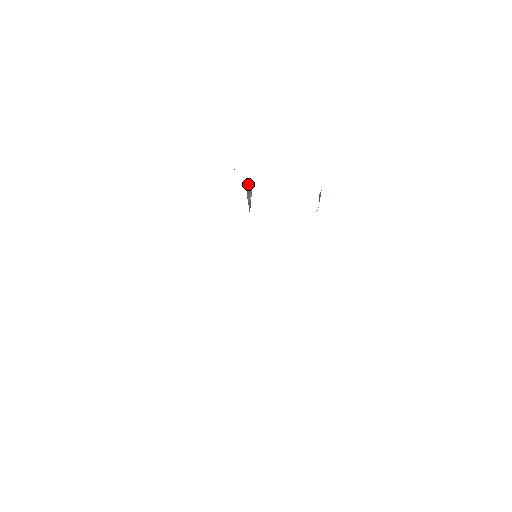
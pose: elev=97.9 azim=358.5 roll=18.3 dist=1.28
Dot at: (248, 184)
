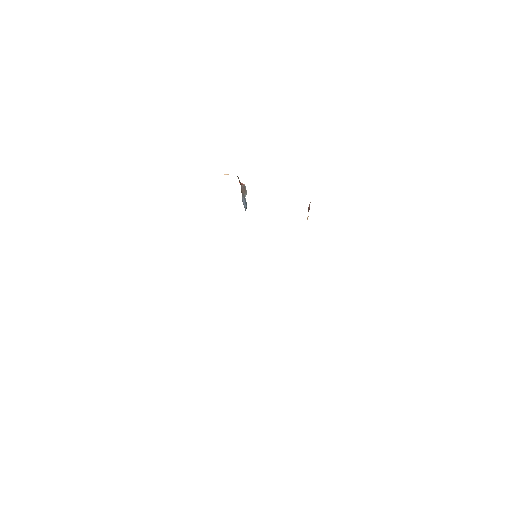
Dot at: (242, 186)
